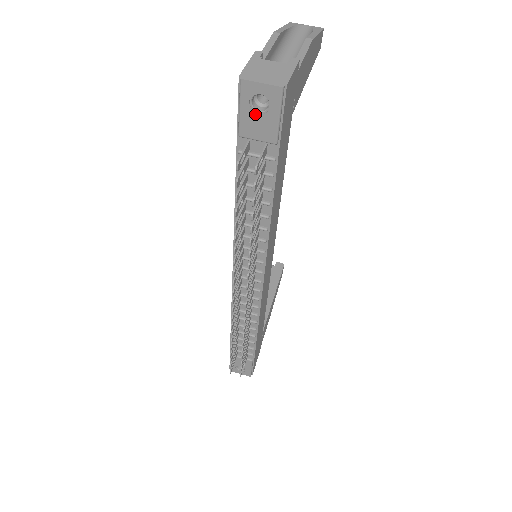
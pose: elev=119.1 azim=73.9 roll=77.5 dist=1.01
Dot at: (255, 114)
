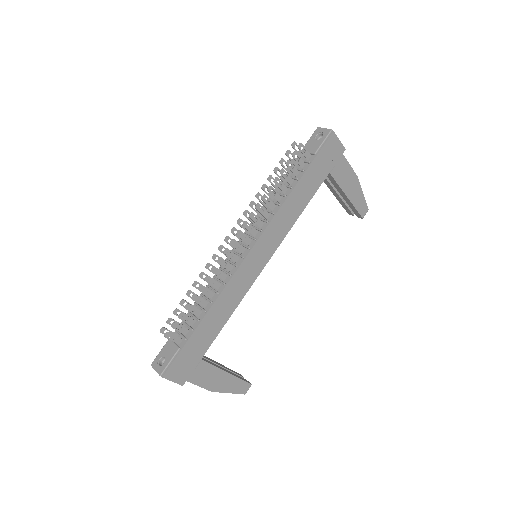
Dot at: (314, 141)
